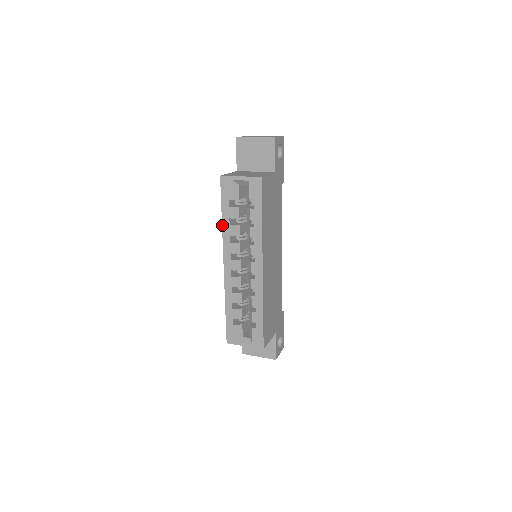
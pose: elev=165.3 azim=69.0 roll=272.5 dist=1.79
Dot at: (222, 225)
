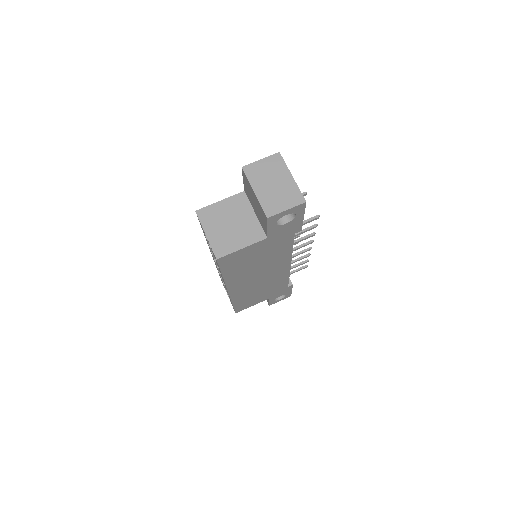
Dot at: occluded
